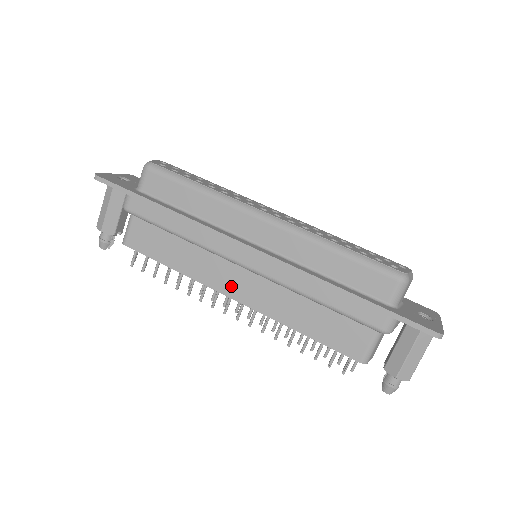
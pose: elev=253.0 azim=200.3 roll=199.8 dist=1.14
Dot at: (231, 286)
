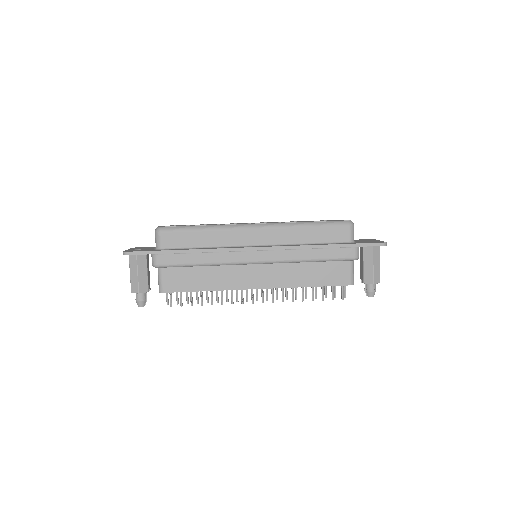
Dot at: (252, 281)
